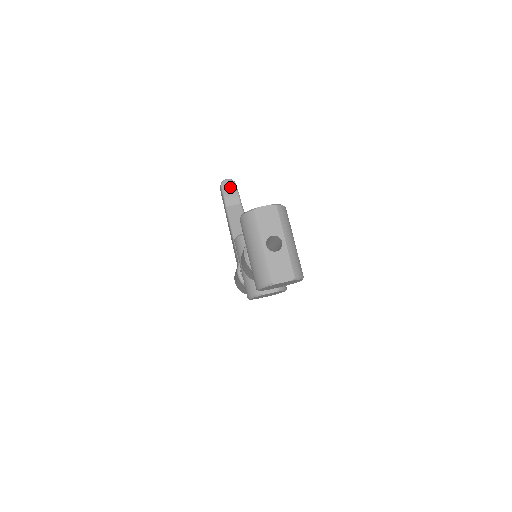
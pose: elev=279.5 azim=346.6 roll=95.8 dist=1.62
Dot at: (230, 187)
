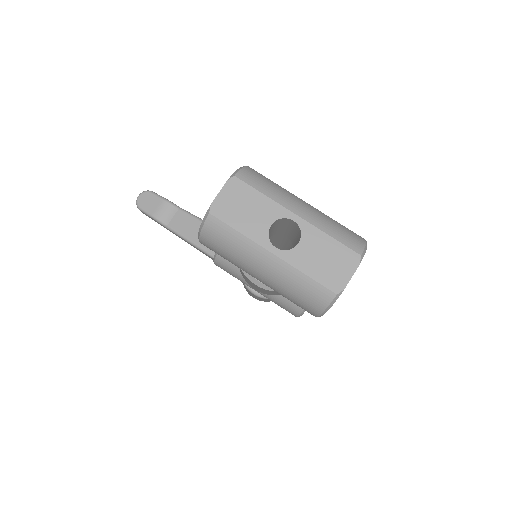
Dot at: (150, 201)
